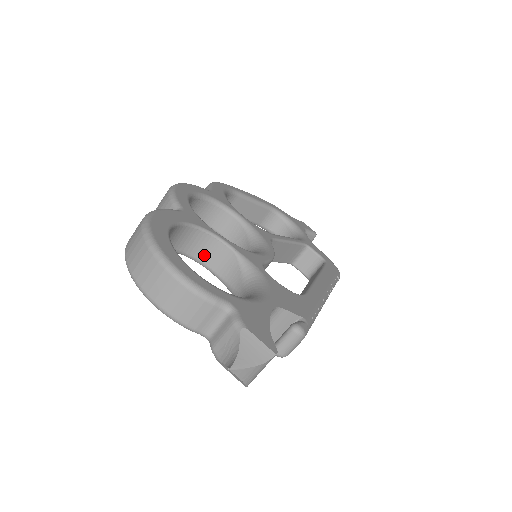
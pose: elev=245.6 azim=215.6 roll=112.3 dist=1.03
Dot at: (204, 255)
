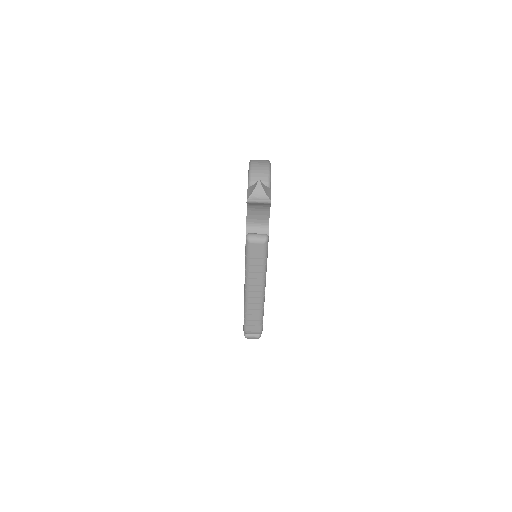
Dot at: occluded
